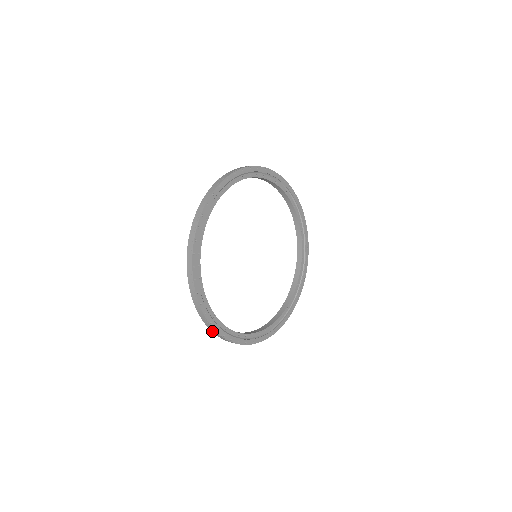
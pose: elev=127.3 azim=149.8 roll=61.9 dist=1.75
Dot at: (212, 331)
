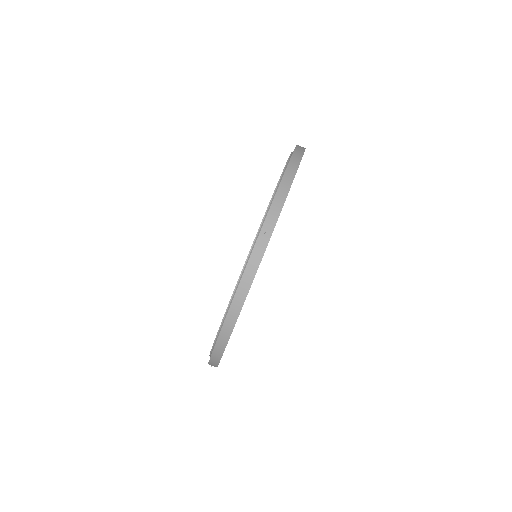
Dot at: occluded
